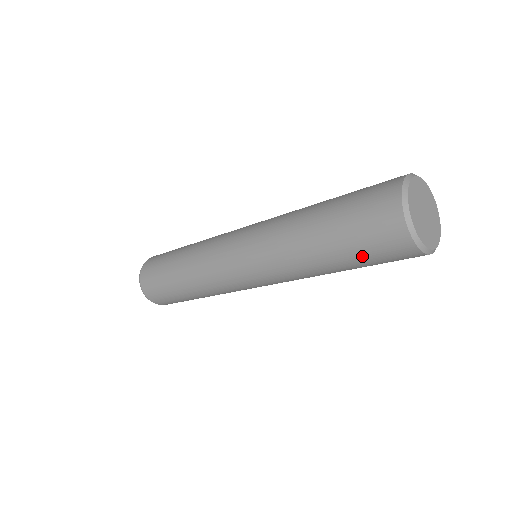
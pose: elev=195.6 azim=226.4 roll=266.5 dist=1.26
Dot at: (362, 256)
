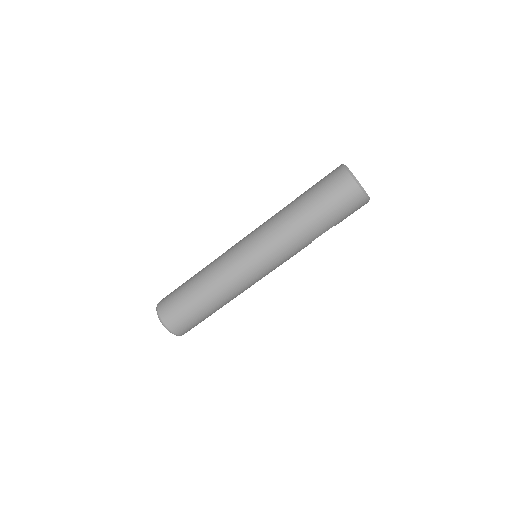
Dot at: (325, 198)
